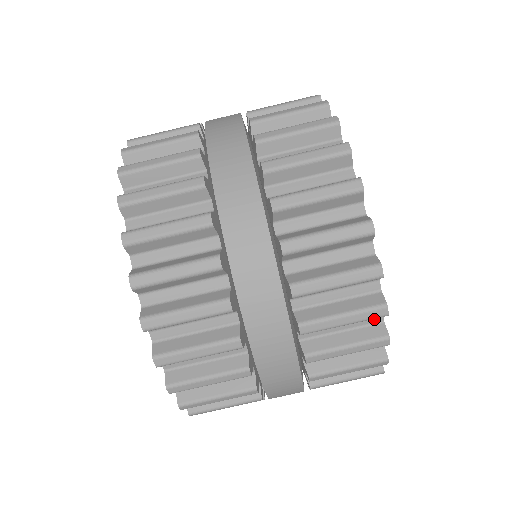
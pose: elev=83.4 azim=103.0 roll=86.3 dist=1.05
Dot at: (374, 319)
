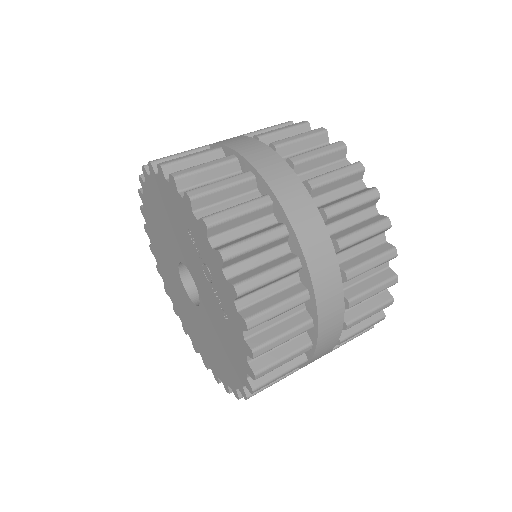
Dot at: (383, 266)
